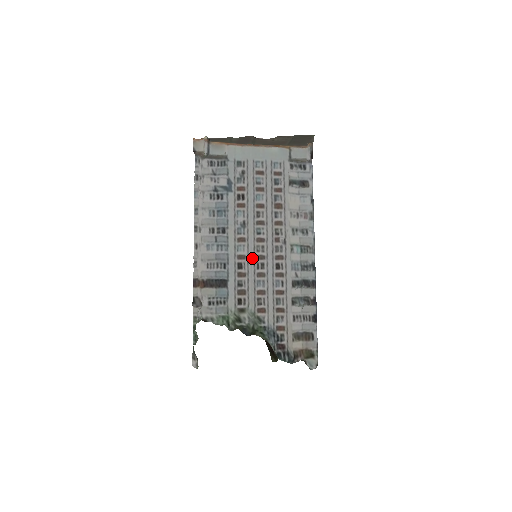
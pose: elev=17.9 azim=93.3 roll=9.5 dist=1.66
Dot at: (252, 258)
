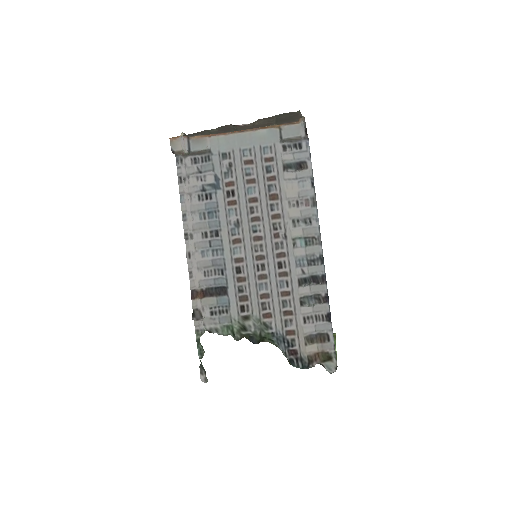
Dot at: (251, 260)
